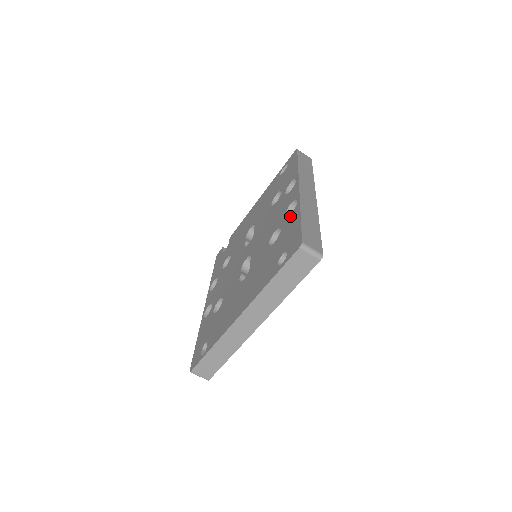
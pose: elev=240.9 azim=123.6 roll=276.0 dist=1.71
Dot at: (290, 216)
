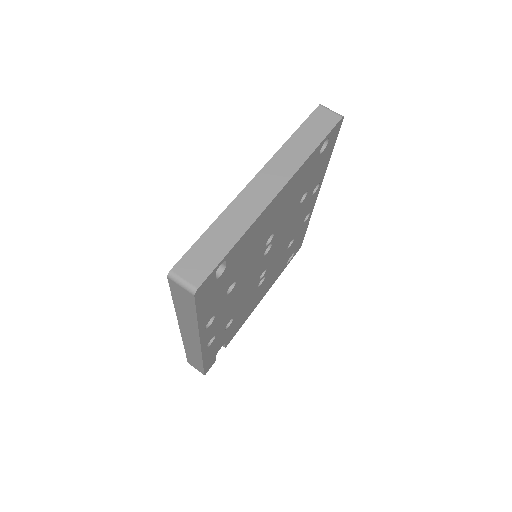
Dot at: occluded
